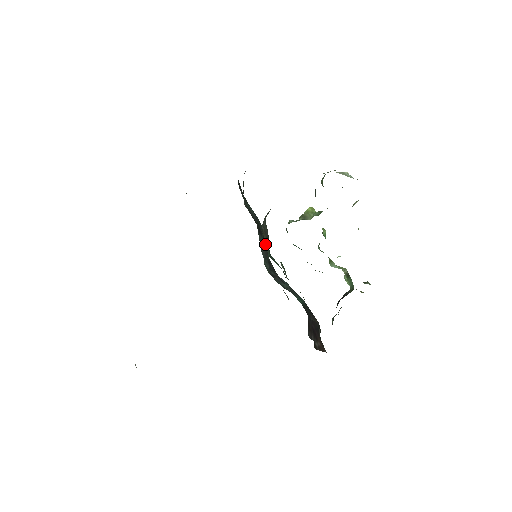
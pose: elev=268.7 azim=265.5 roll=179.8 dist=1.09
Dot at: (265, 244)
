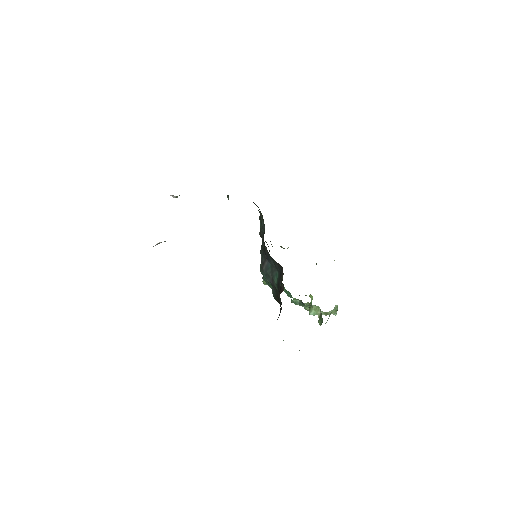
Dot at: occluded
